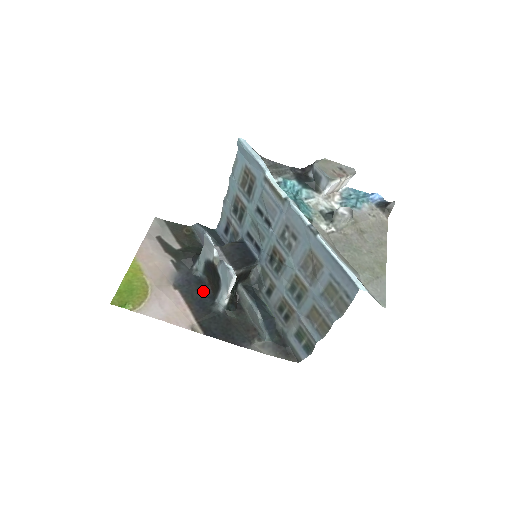
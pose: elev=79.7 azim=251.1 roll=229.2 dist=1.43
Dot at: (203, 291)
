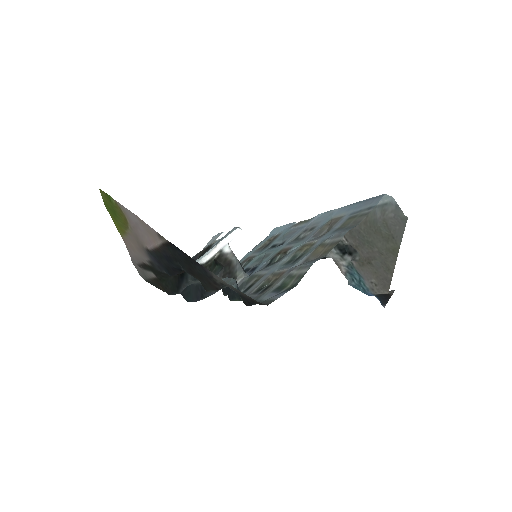
Dot at: (171, 268)
